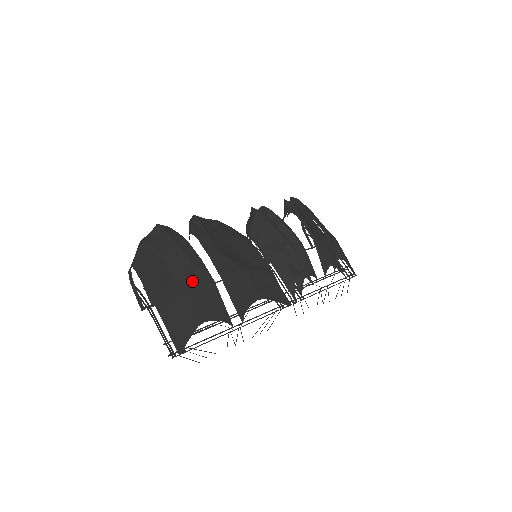
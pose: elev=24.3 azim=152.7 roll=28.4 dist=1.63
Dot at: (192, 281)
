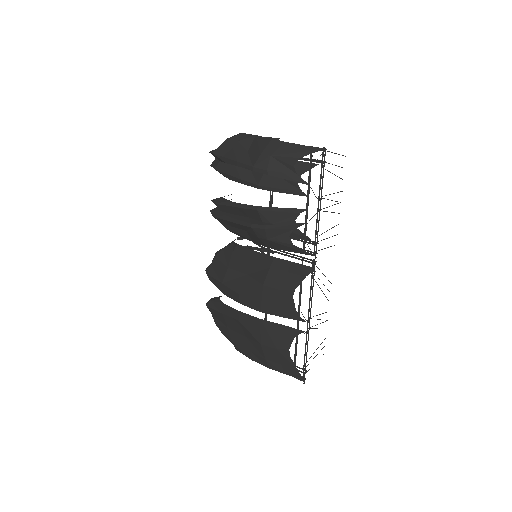
Dot at: (254, 334)
